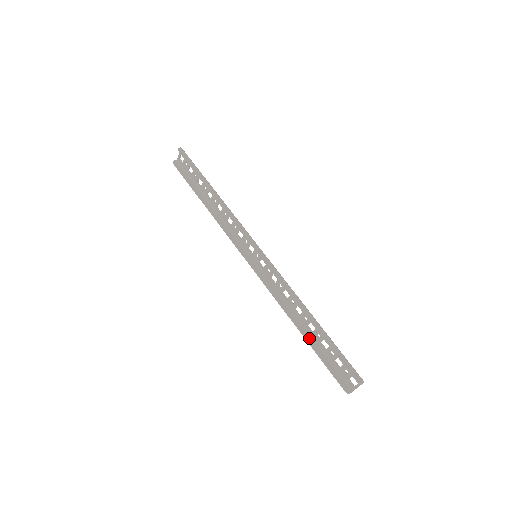
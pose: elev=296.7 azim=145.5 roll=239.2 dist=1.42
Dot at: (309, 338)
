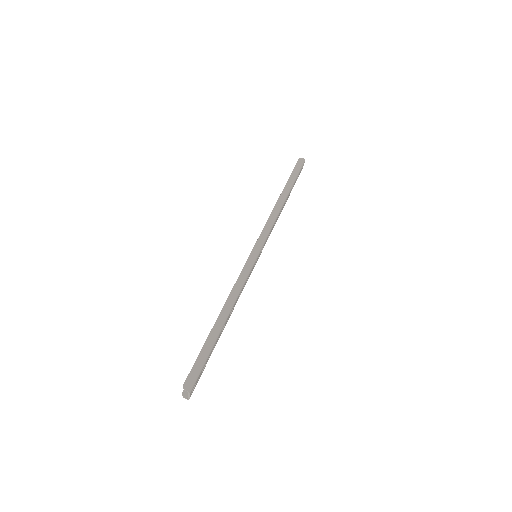
Dot at: occluded
